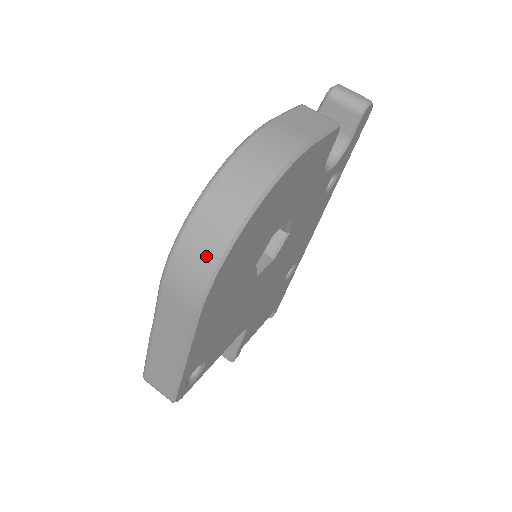
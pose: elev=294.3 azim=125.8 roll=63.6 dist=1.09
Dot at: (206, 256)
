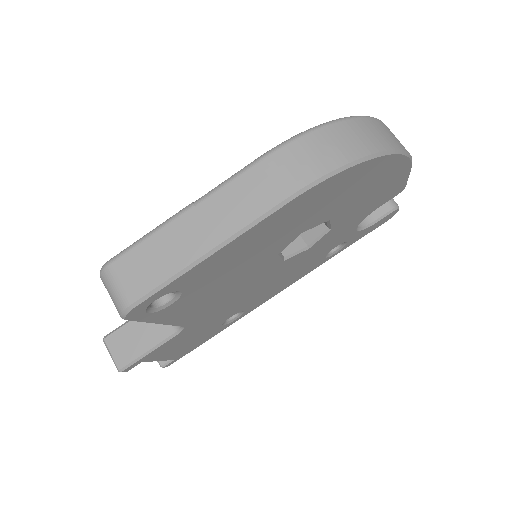
Dot at: (340, 152)
